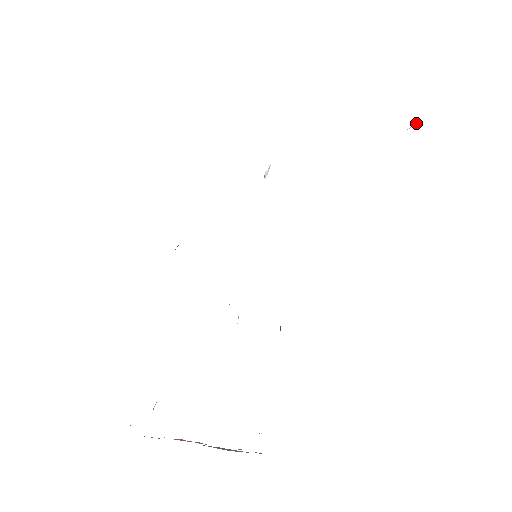
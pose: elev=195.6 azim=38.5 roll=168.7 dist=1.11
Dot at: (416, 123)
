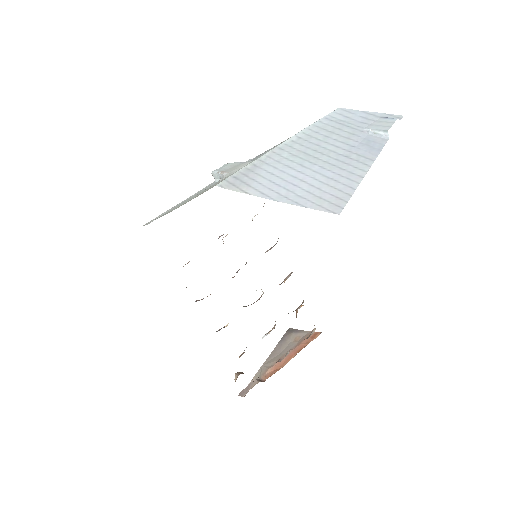
Dot at: (385, 133)
